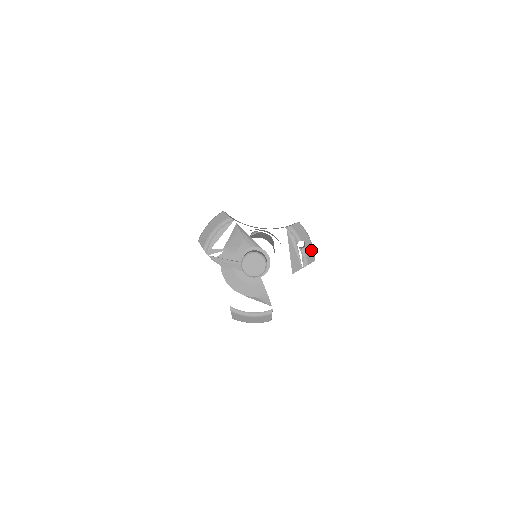
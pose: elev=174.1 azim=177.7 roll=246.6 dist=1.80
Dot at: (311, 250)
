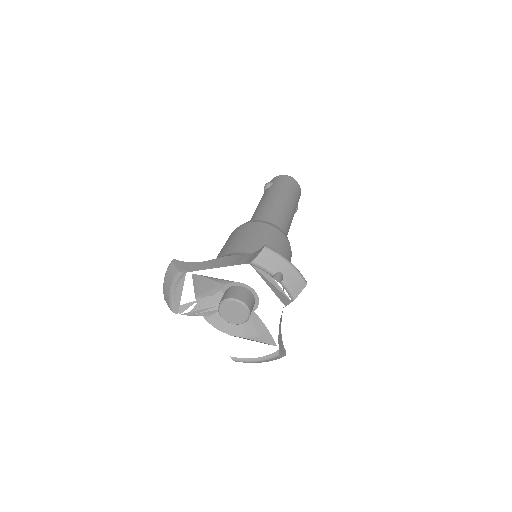
Dot at: (295, 276)
